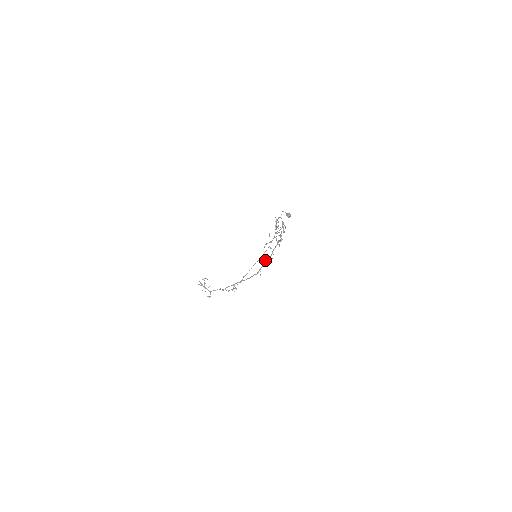
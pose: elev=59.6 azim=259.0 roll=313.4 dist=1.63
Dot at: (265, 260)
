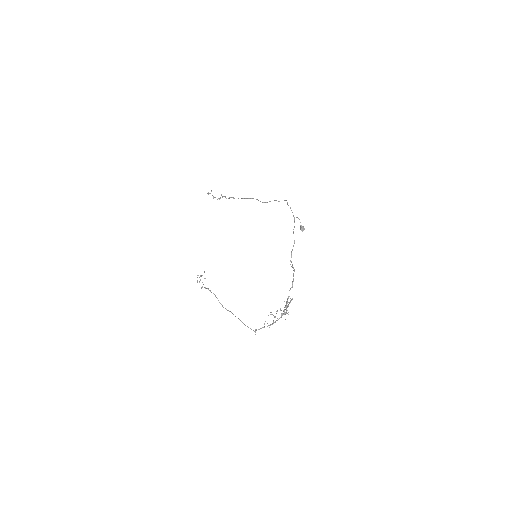
Dot at: occluded
